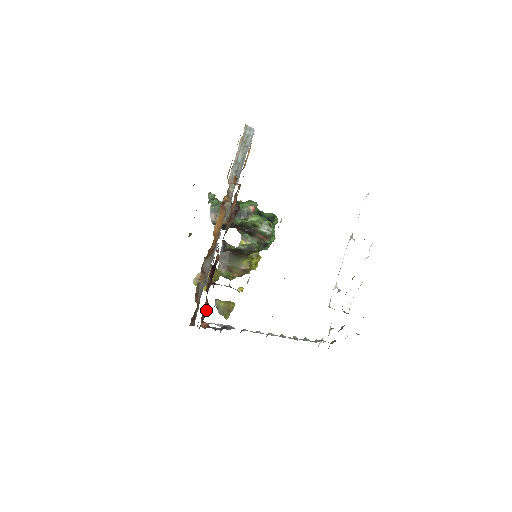
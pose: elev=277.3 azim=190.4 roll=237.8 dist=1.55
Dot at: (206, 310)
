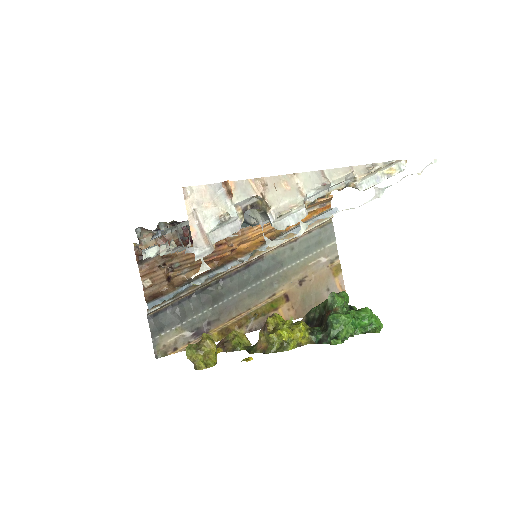
Dot at: occluded
